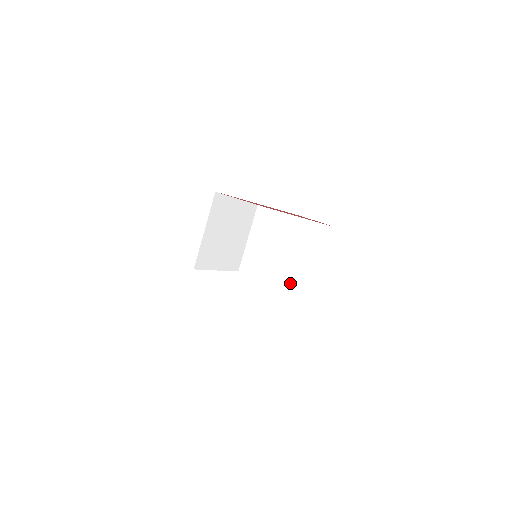
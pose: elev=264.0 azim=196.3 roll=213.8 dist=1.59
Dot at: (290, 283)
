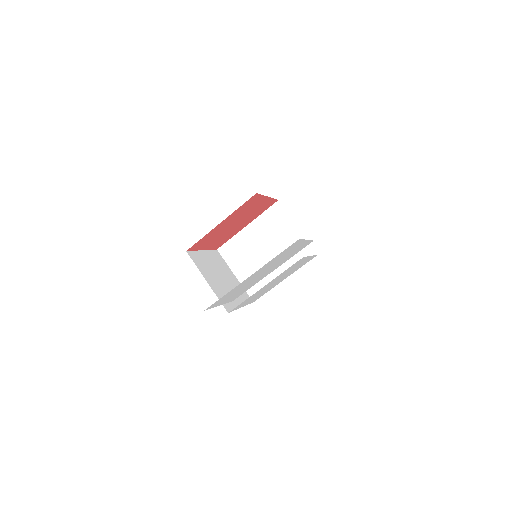
Dot at: (292, 264)
